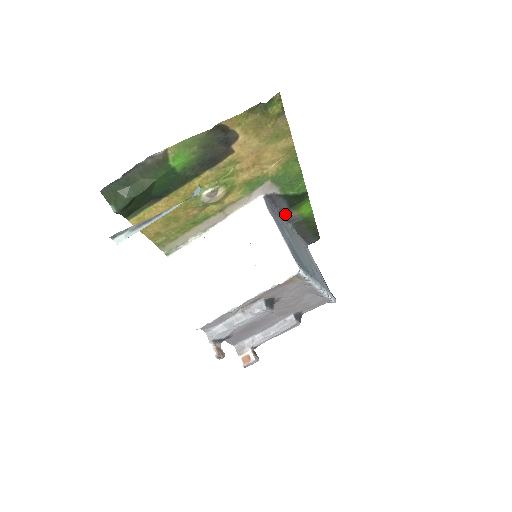
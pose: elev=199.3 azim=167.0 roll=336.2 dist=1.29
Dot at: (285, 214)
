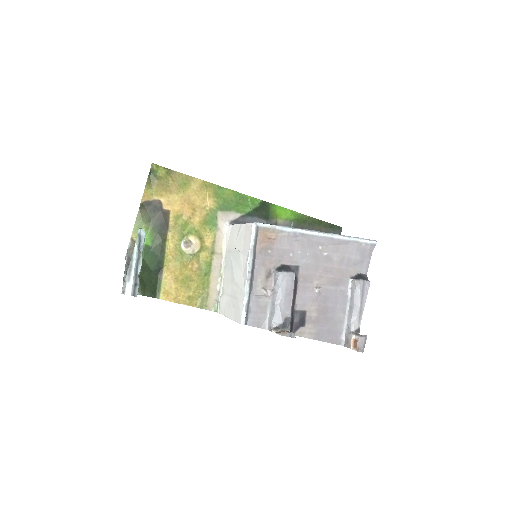
Dot at: occluded
